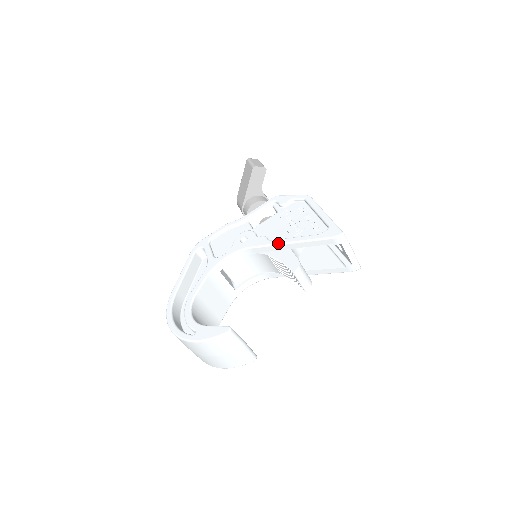
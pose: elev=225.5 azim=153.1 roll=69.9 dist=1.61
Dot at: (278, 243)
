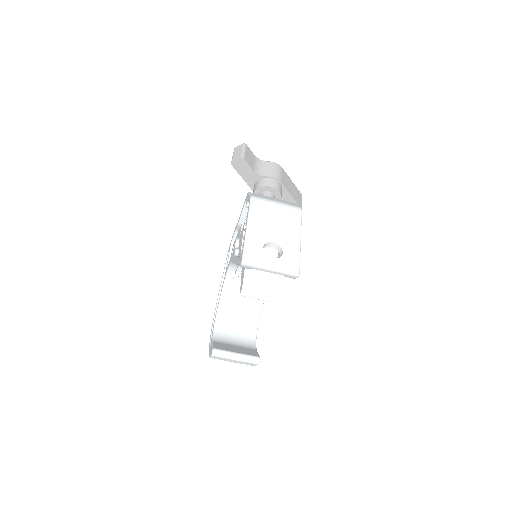
Dot at: (234, 262)
